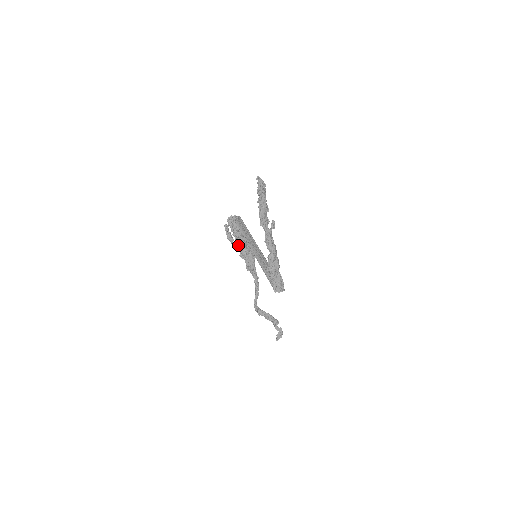
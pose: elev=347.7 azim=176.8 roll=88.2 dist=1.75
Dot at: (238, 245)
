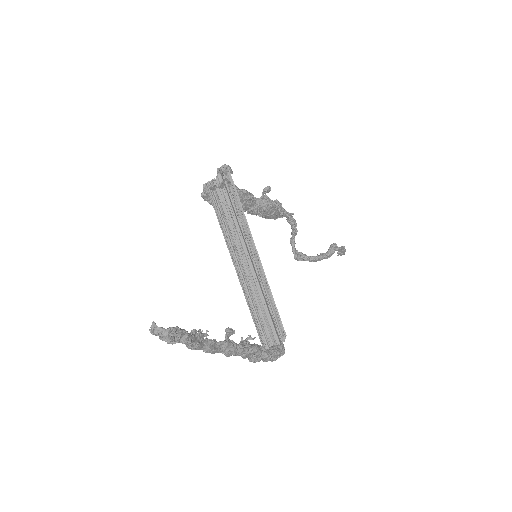
Dot at: occluded
